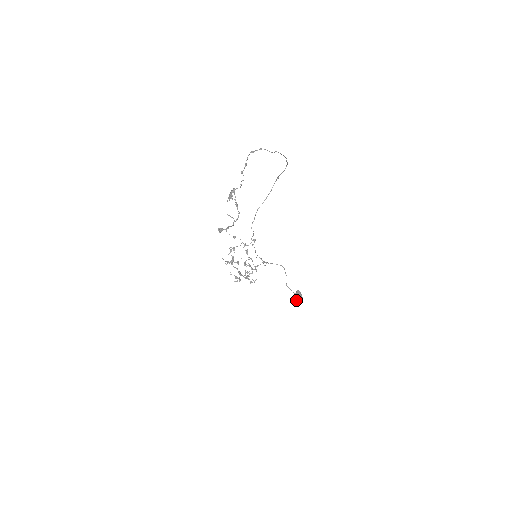
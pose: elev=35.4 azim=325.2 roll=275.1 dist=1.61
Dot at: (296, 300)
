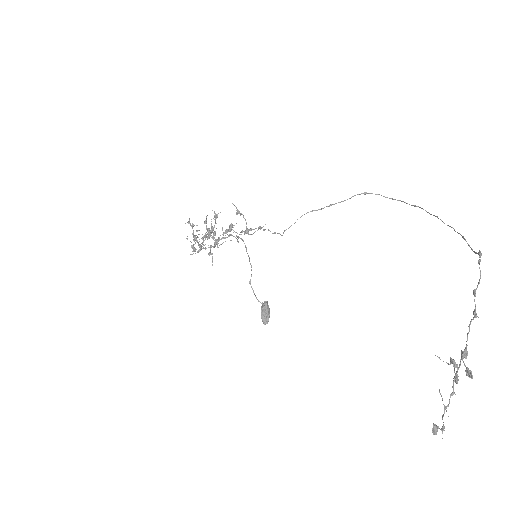
Dot at: (262, 316)
